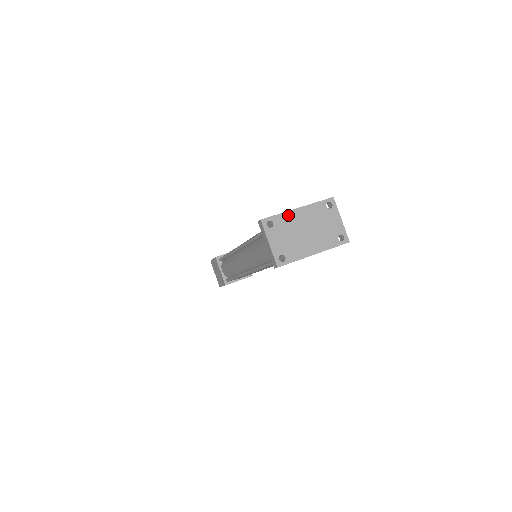
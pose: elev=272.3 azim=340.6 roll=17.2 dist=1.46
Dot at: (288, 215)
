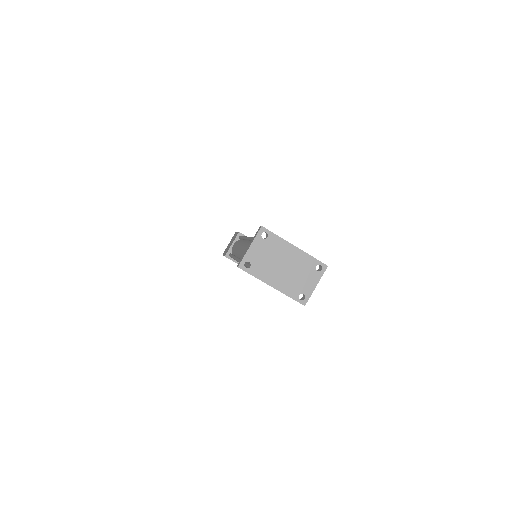
Dot at: (283, 243)
